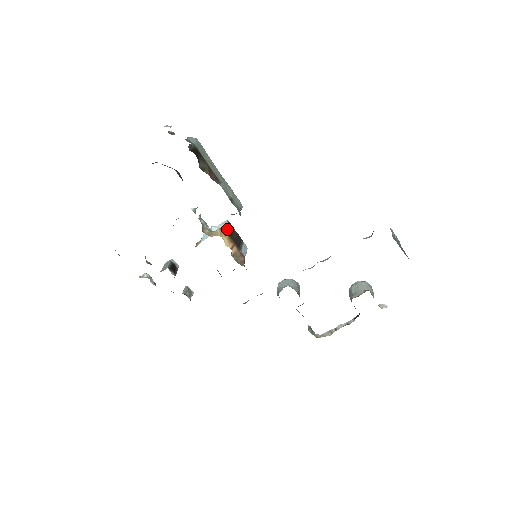
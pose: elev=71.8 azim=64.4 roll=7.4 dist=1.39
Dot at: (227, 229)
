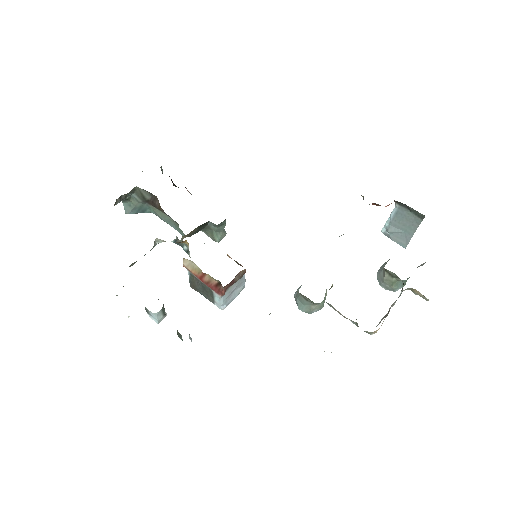
Dot at: occluded
